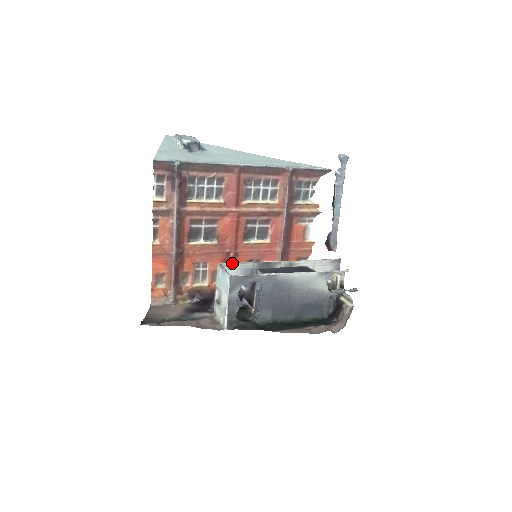
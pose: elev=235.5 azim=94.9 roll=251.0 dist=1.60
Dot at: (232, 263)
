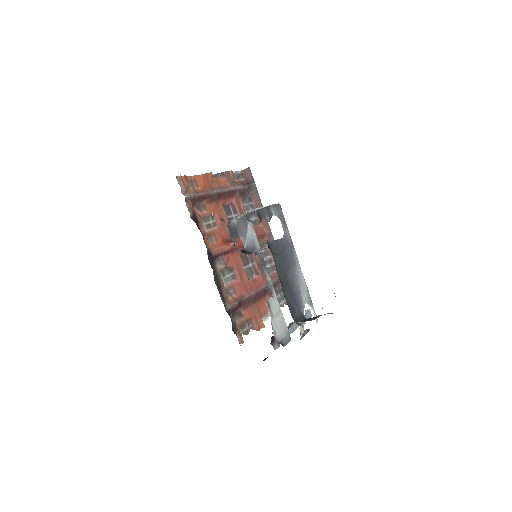
Dot at: occluded
